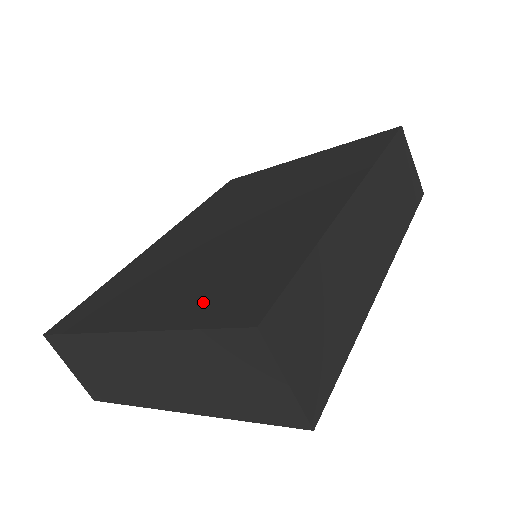
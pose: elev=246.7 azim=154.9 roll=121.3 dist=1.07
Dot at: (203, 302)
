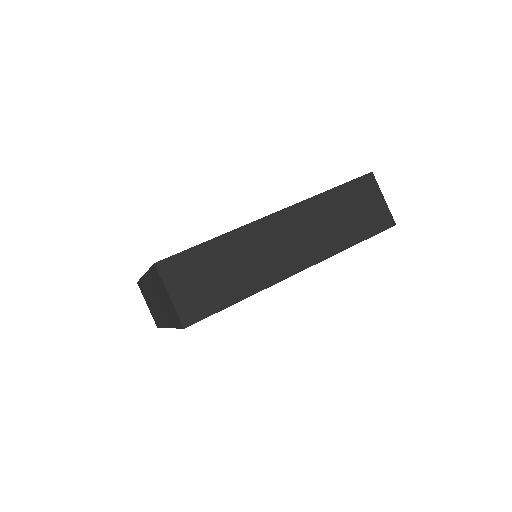
Dot at: occluded
